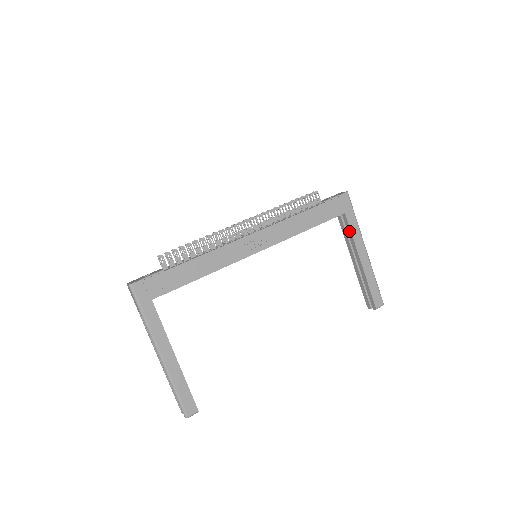
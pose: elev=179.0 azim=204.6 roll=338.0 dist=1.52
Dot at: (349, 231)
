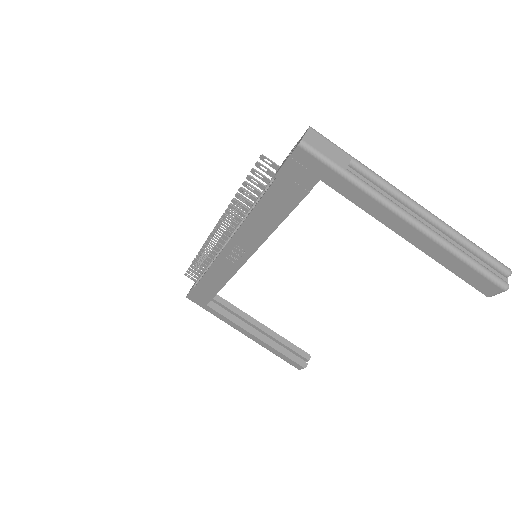
Dot at: (353, 199)
